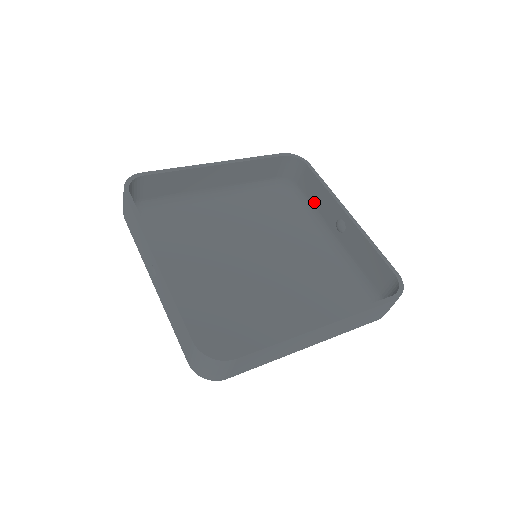
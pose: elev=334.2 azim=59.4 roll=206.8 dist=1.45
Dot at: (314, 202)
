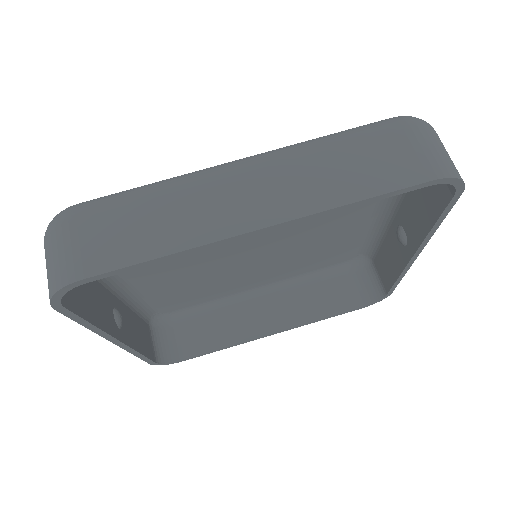
Dot at: occluded
